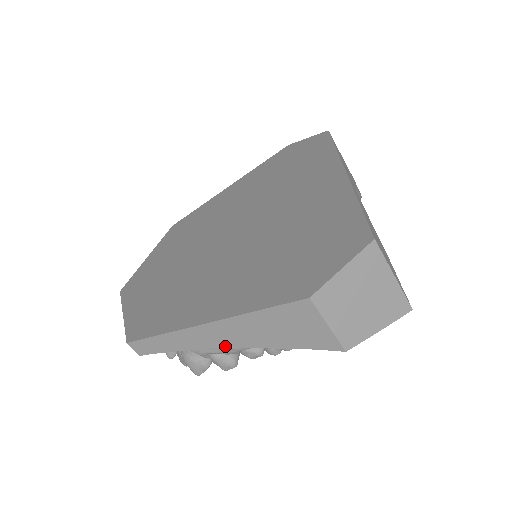
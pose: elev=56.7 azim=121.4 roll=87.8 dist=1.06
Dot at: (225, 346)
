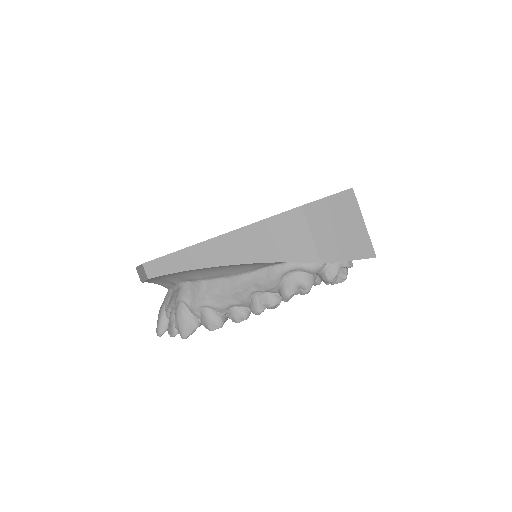
Dot at: (225, 263)
